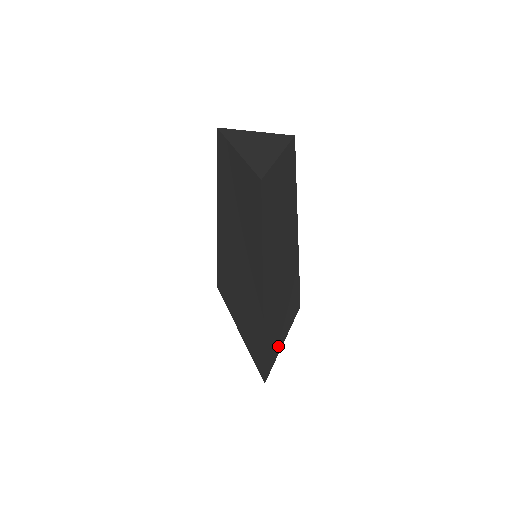
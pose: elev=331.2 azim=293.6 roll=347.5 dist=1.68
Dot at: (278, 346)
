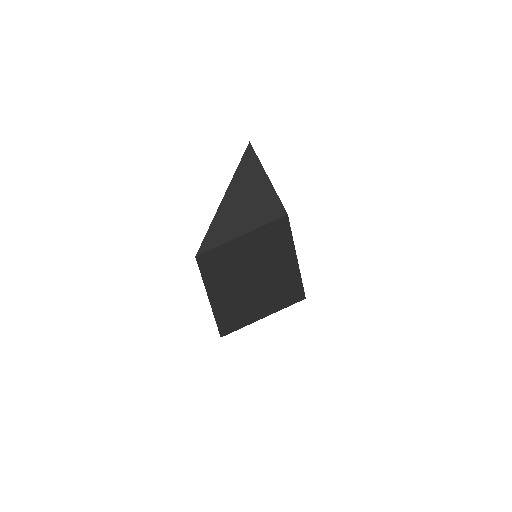
Dot at: (250, 321)
